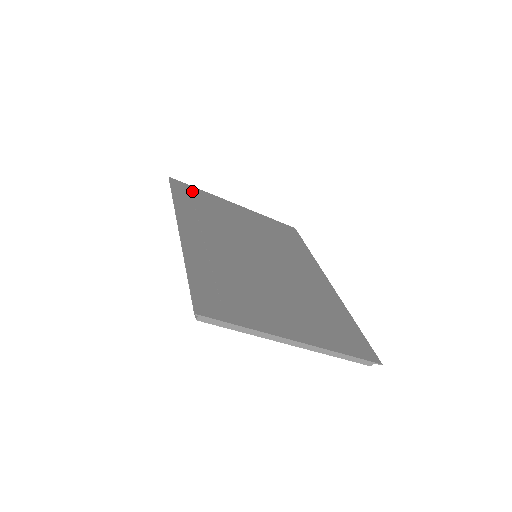
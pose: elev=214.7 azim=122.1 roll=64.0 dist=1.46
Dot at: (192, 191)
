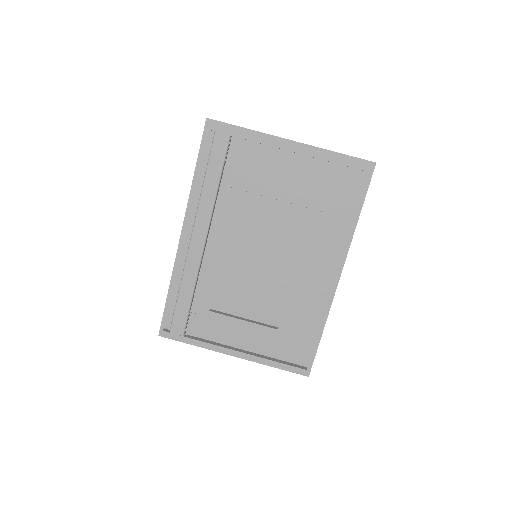
Dot at: occluded
